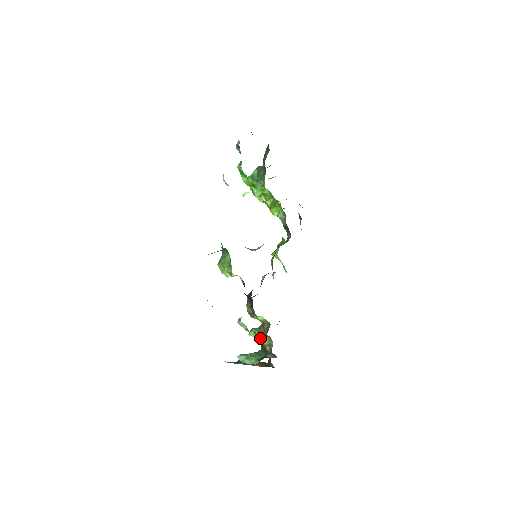
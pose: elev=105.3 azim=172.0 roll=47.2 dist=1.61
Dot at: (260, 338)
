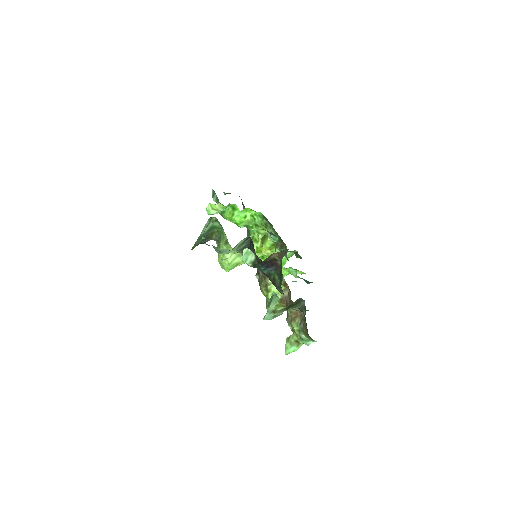
Dot at: (297, 343)
